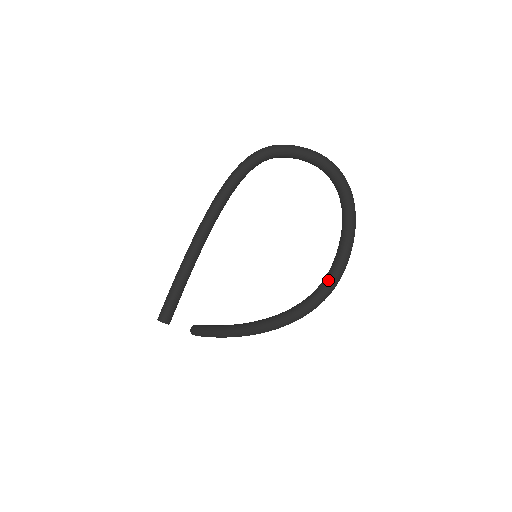
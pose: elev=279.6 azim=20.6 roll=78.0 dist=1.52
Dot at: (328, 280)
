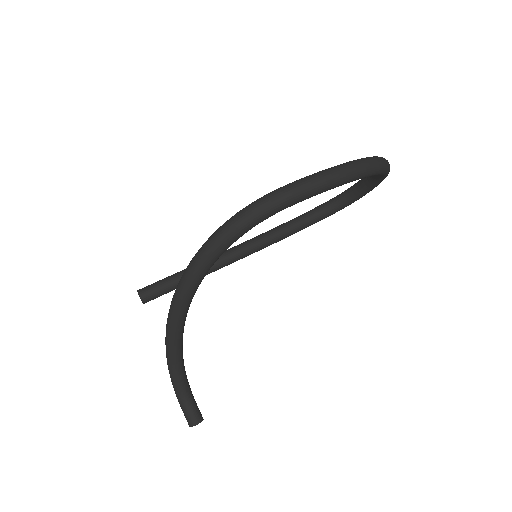
Dot at: occluded
